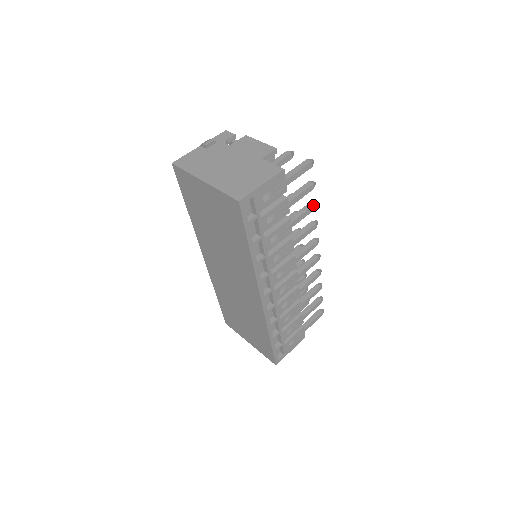
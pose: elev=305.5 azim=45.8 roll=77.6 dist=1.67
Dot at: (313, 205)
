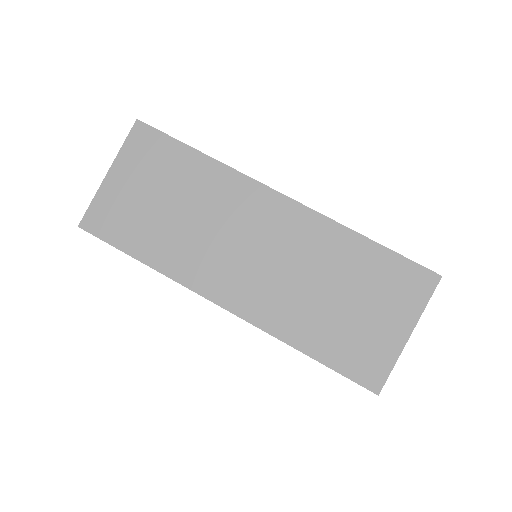
Dot at: occluded
